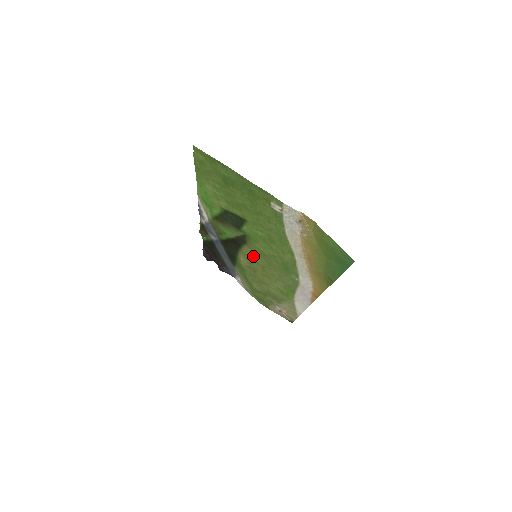
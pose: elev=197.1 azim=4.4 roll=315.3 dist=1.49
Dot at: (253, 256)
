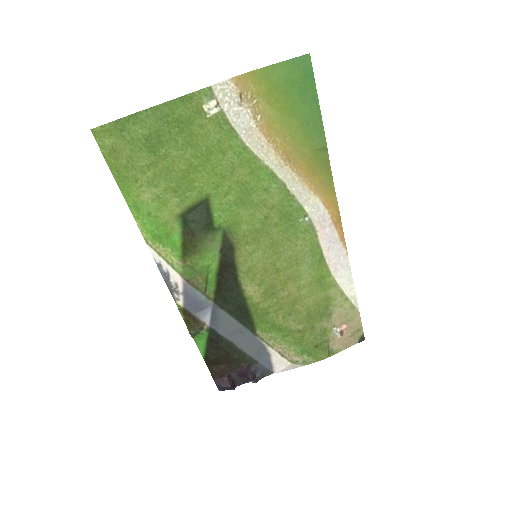
Dot at: (254, 262)
